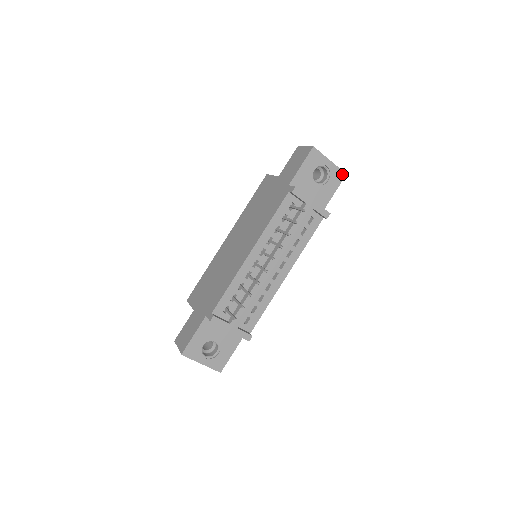
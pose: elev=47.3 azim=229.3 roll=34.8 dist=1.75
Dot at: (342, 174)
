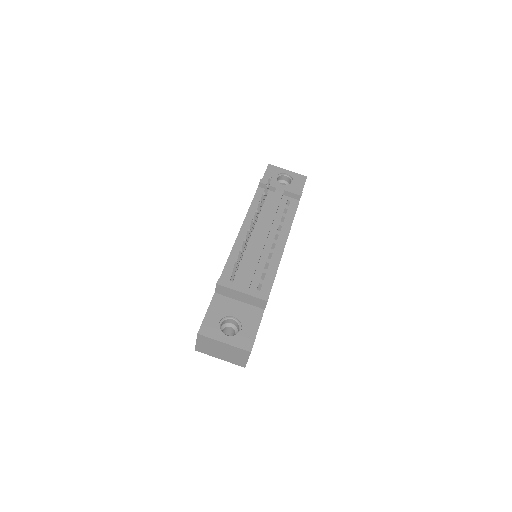
Dot at: (303, 177)
